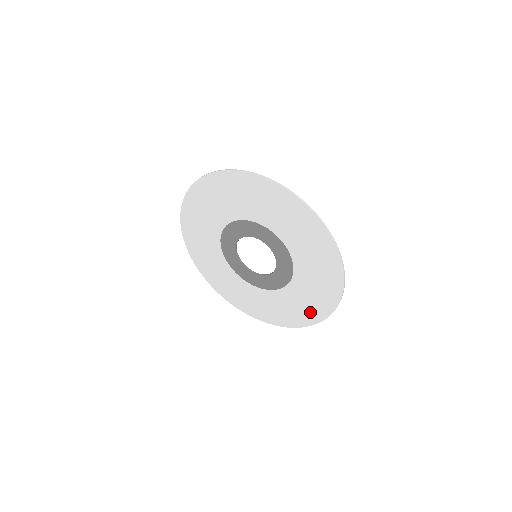
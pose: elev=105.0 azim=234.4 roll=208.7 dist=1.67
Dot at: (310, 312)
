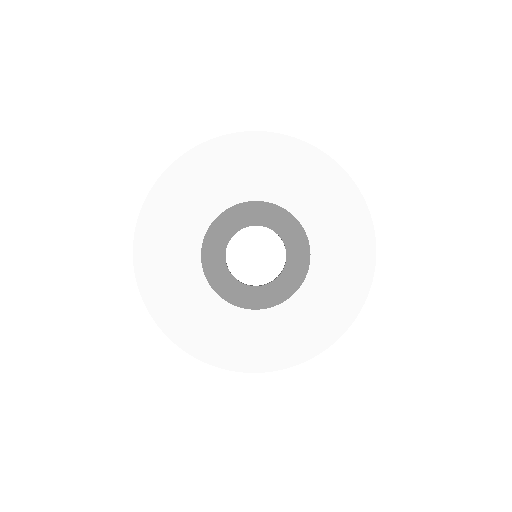
Dot at: (355, 276)
